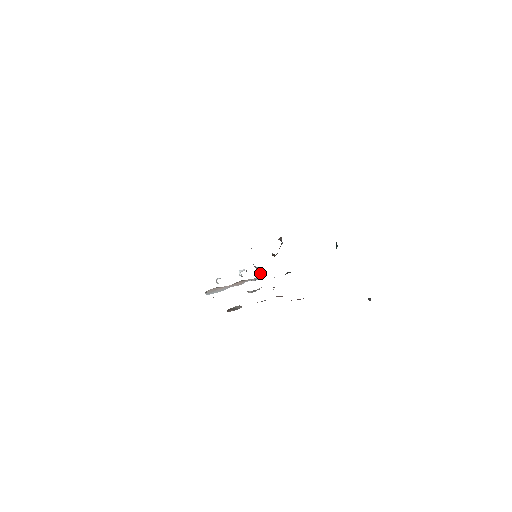
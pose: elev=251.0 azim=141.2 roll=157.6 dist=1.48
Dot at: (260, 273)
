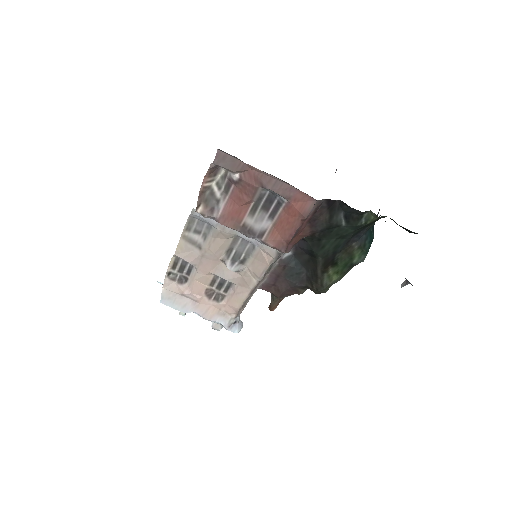
Dot at: (241, 326)
